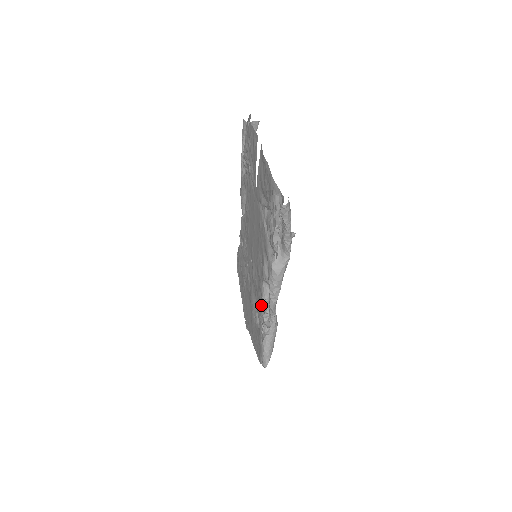
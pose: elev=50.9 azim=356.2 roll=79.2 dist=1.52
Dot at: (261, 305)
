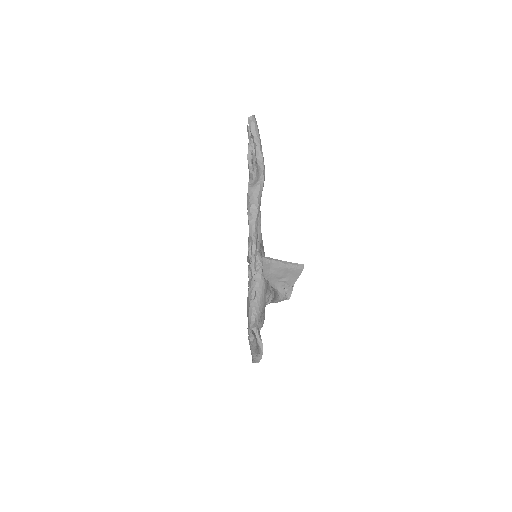
Dot at: (247, 256)
